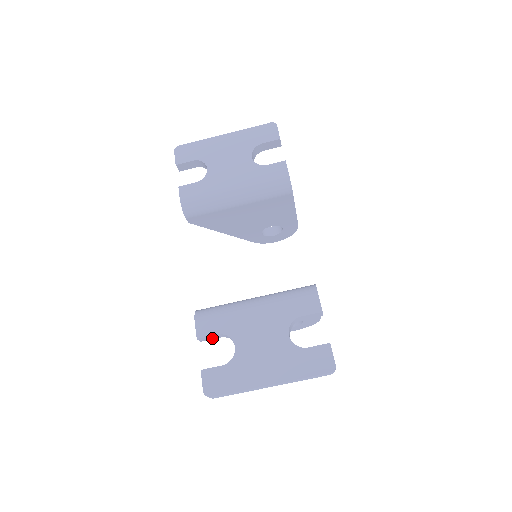
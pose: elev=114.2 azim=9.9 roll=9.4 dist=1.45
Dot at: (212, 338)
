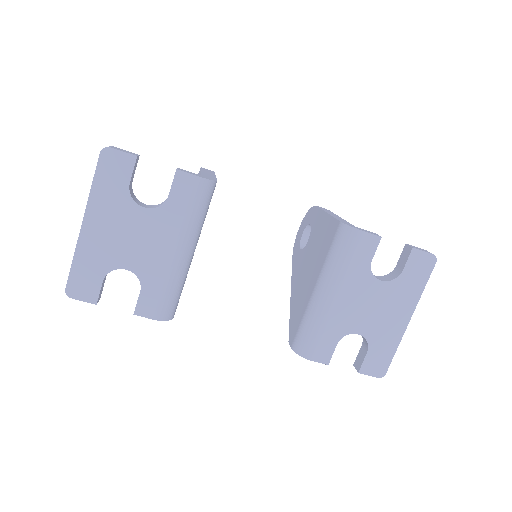
Dot at: occluded
